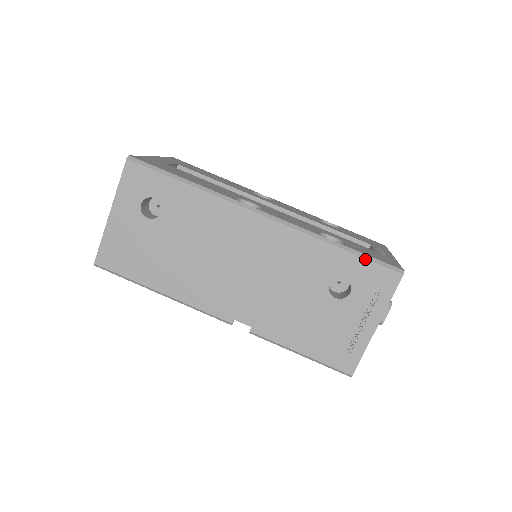
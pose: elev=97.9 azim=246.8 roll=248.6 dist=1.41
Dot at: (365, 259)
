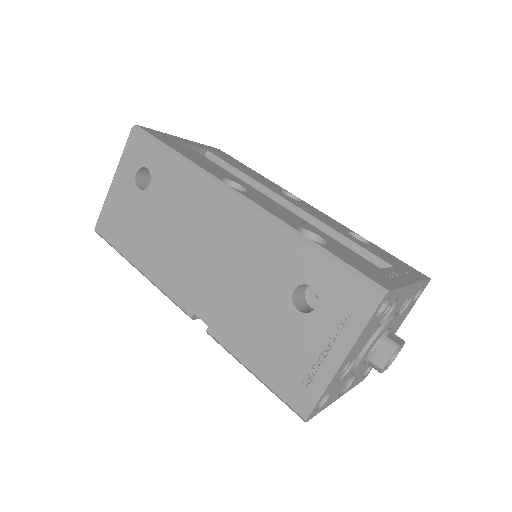
Dot at: (339, 265)
